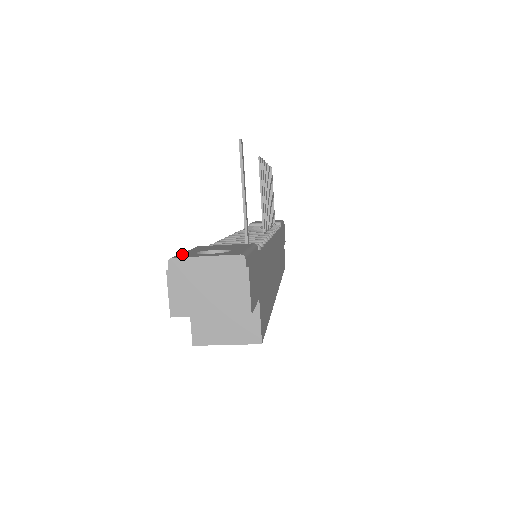
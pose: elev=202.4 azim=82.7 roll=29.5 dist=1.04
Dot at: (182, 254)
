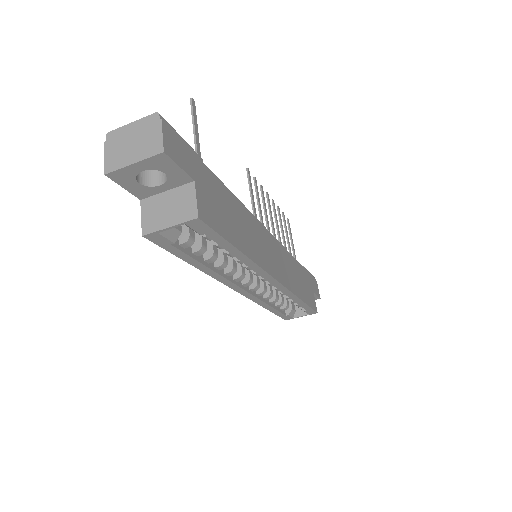
Dot at: occluded
